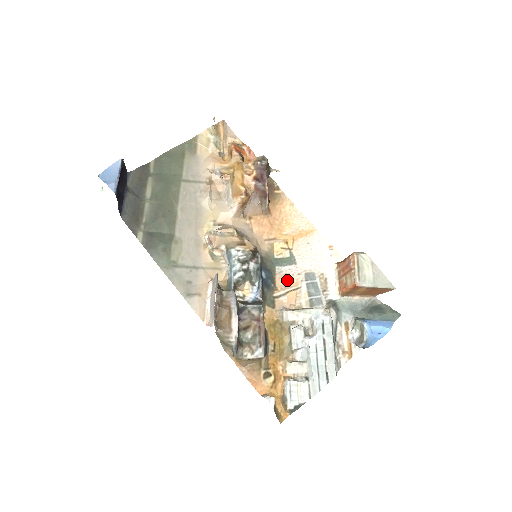
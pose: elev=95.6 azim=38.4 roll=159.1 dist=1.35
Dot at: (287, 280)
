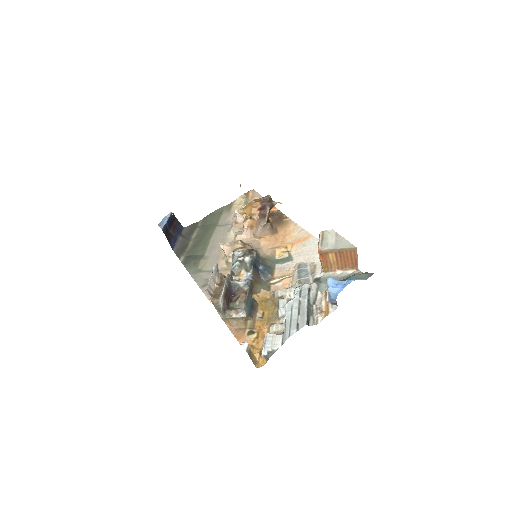
Dot at: (284, 272)
